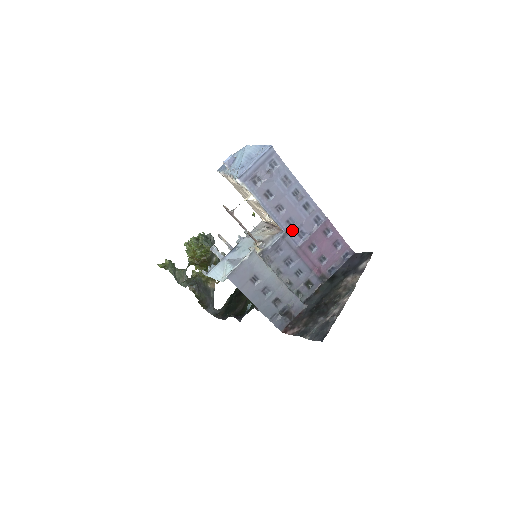
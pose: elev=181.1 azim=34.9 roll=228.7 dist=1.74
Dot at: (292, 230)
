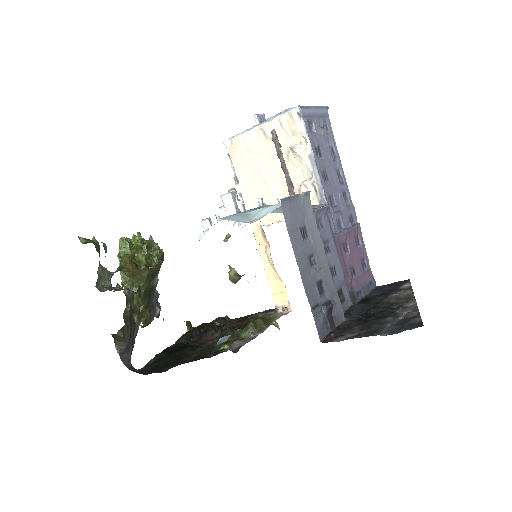
Dot at: (333, 210)
